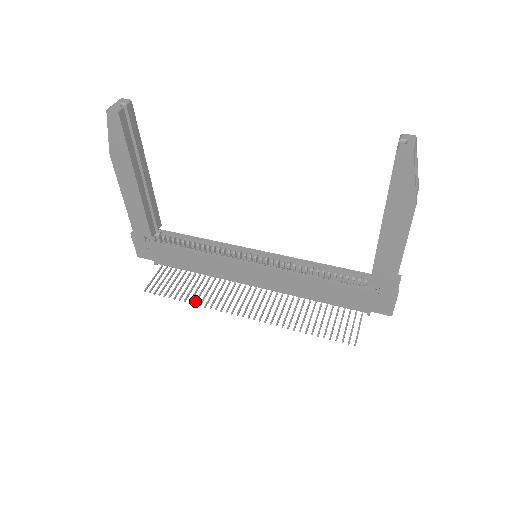
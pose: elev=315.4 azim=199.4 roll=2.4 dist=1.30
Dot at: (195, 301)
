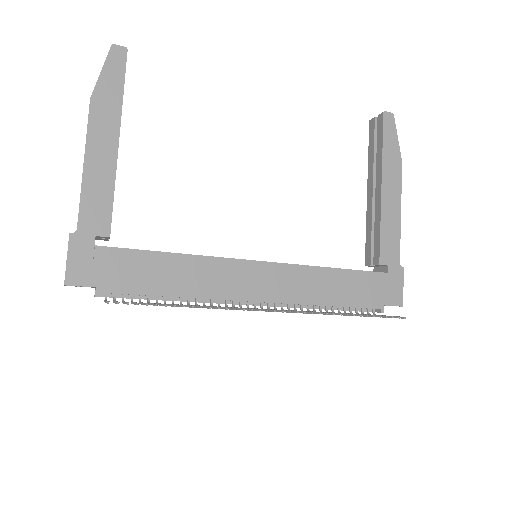
Dot at: occluded
